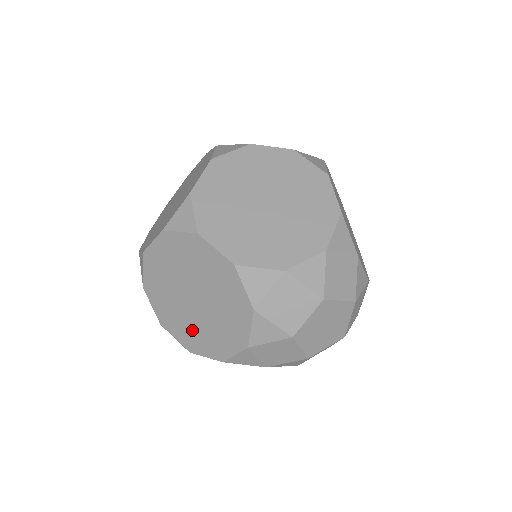
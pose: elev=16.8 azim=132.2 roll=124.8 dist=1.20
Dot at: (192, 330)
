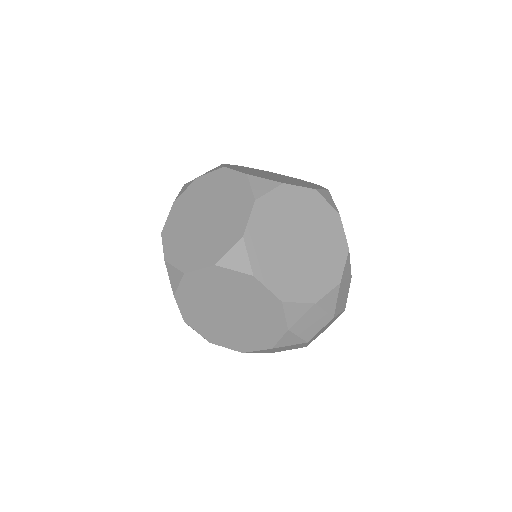
Dot at: (219, 331)
